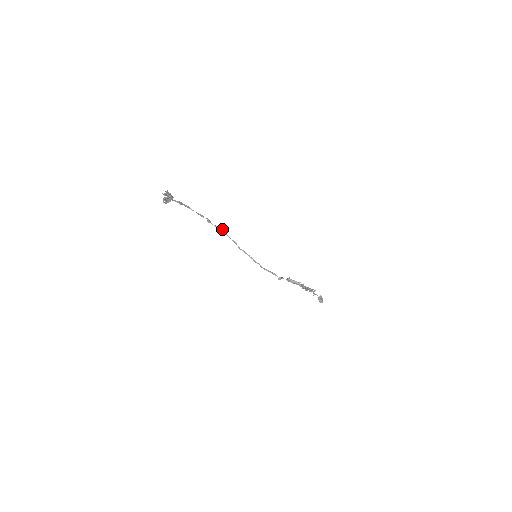
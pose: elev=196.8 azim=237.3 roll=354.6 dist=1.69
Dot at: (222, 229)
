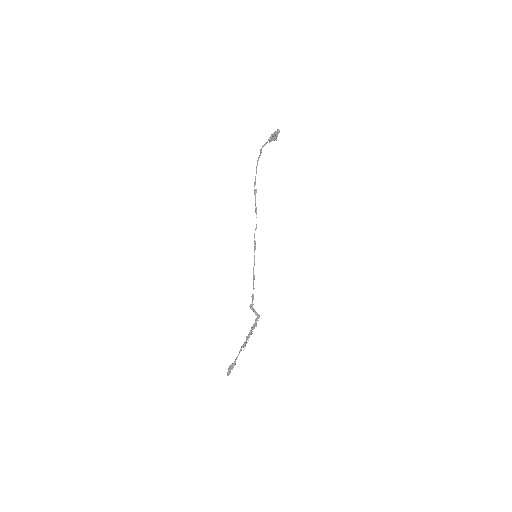
Dot at: occluded
